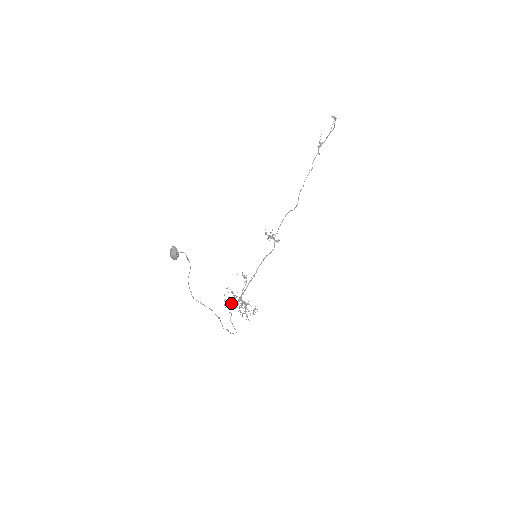
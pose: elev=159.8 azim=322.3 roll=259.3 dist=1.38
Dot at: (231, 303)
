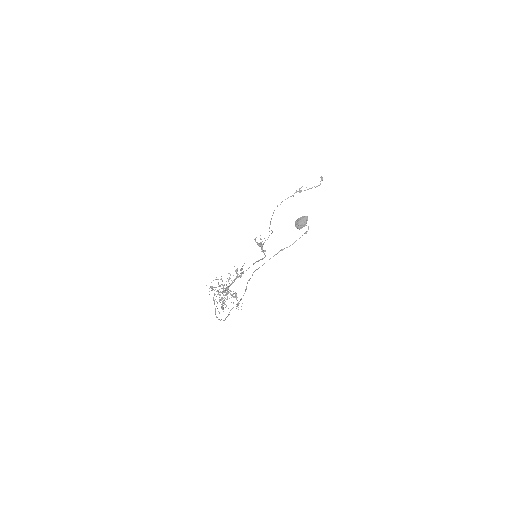
Dot at: occluded
